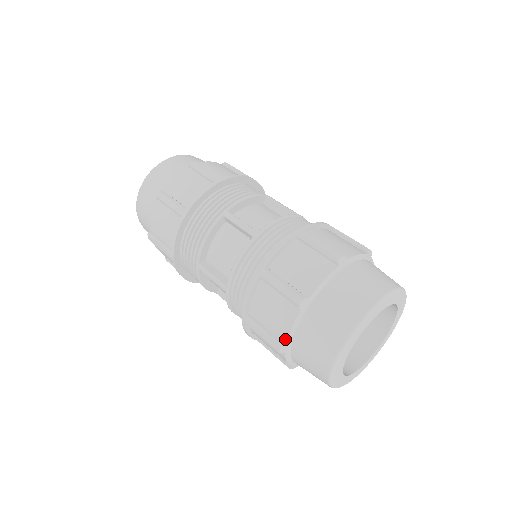
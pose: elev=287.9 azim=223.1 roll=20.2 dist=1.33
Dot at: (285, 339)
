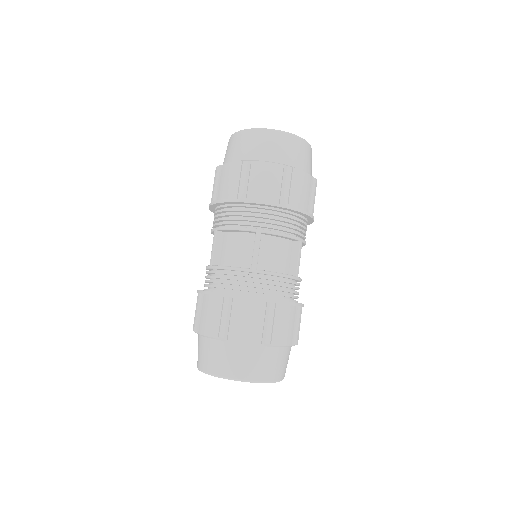
Dot at: (200, 332)
